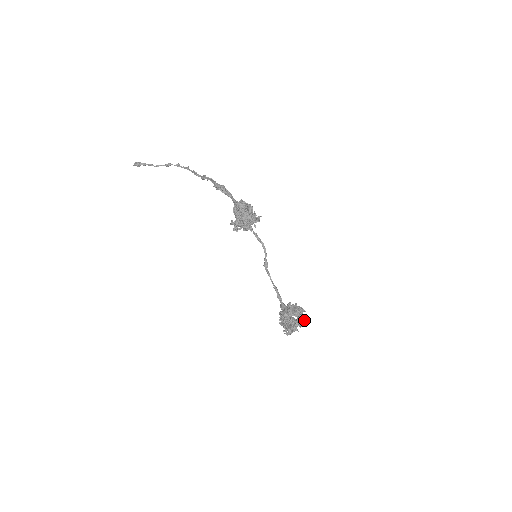
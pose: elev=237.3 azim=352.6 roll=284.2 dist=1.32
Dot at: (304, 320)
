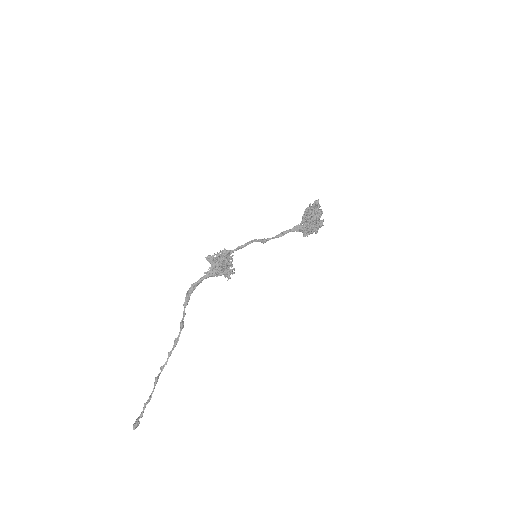
Dot at: occluded
